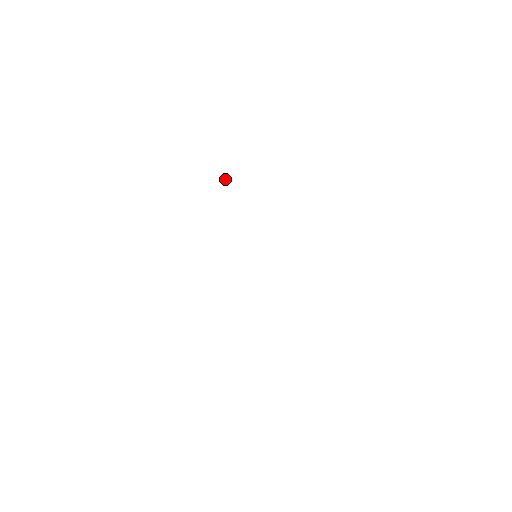
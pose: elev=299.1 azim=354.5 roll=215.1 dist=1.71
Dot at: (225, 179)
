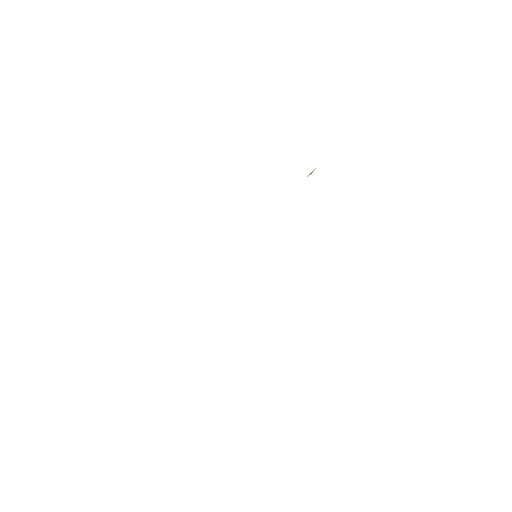
Dot at: (311, 172)
